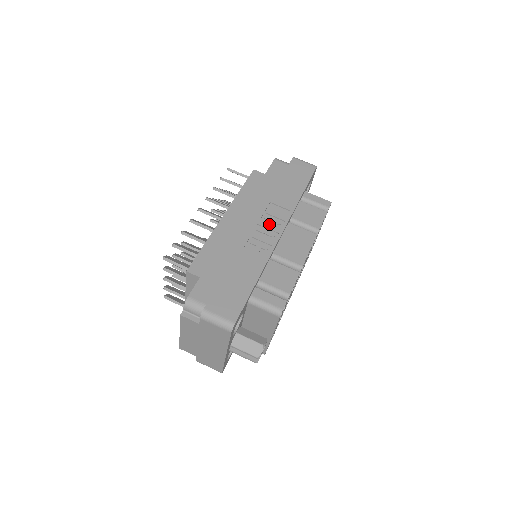
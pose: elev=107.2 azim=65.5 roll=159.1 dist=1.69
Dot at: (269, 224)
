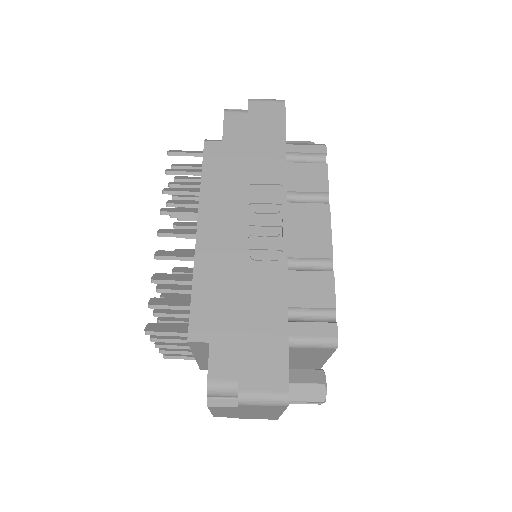
Dot at: (263, 218)
